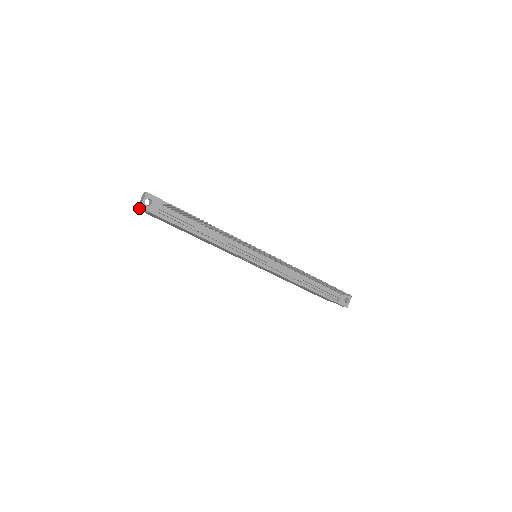
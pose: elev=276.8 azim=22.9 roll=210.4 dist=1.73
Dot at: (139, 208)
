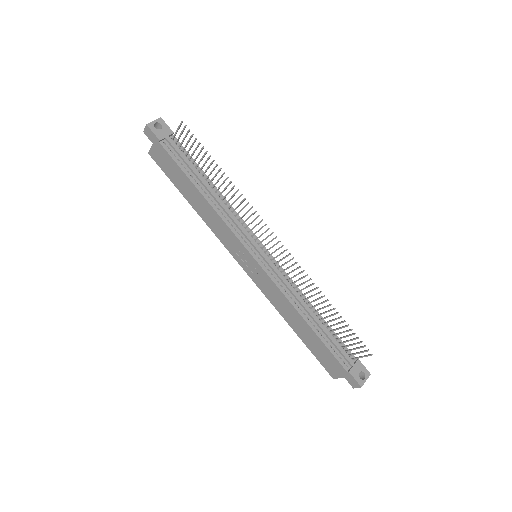
Dot at: (145, 133)
